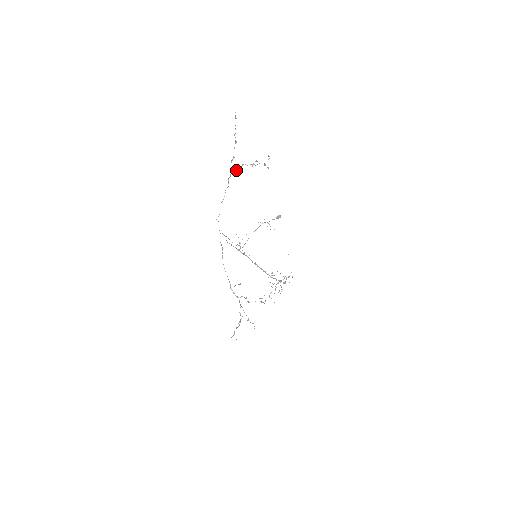
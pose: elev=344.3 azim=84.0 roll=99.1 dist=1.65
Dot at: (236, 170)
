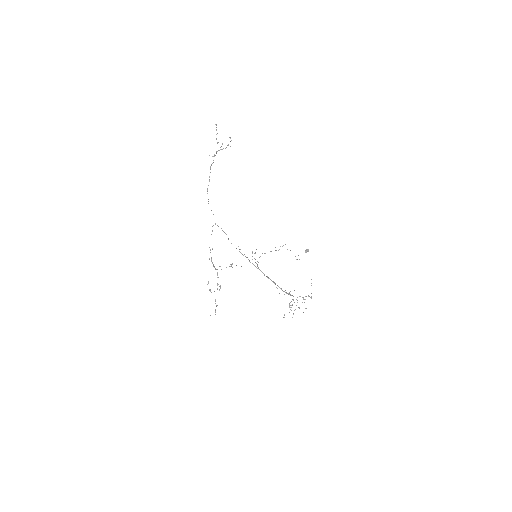
Dot at: occluded
